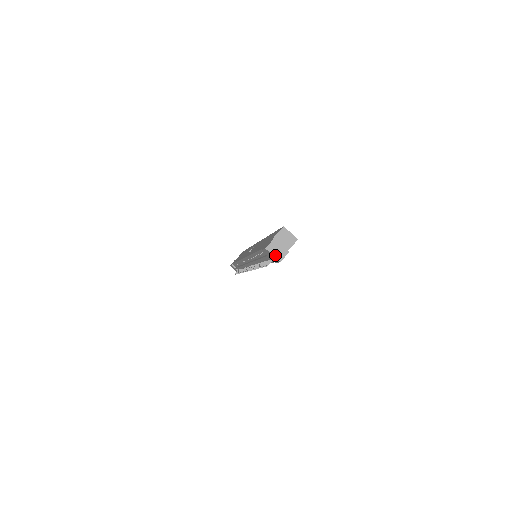
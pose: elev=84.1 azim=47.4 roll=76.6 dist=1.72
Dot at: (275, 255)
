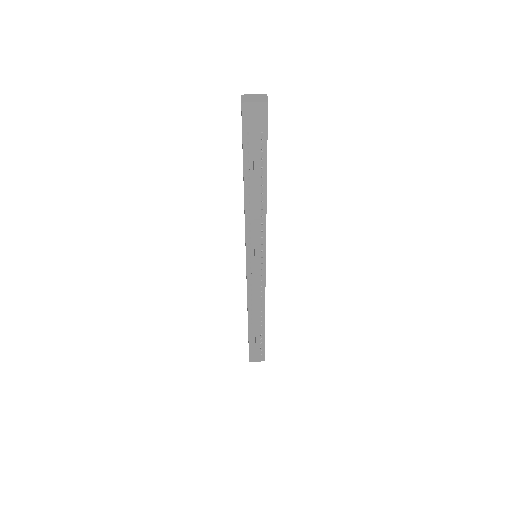
Dot at: (257, 101)
